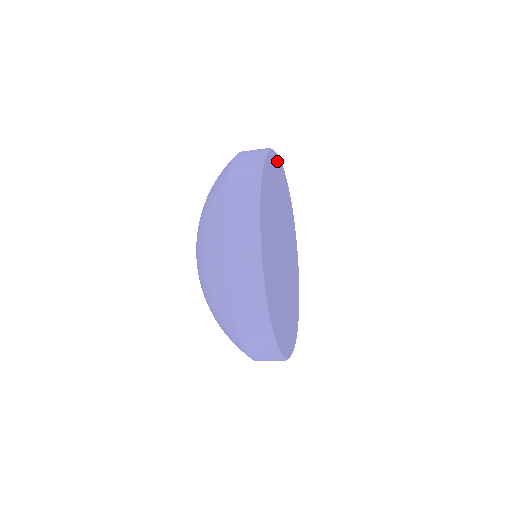
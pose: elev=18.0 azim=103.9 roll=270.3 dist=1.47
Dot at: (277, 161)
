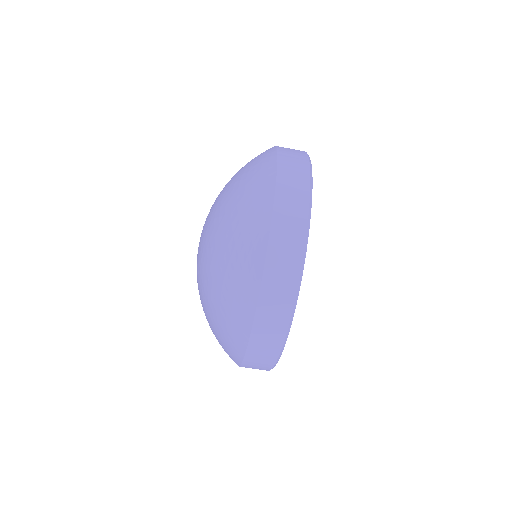
Dot at: occluded
